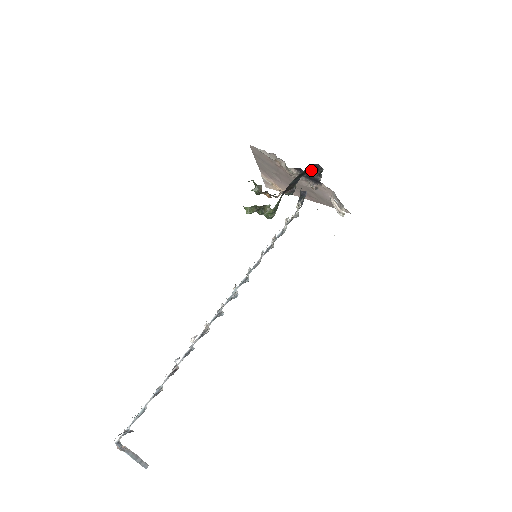
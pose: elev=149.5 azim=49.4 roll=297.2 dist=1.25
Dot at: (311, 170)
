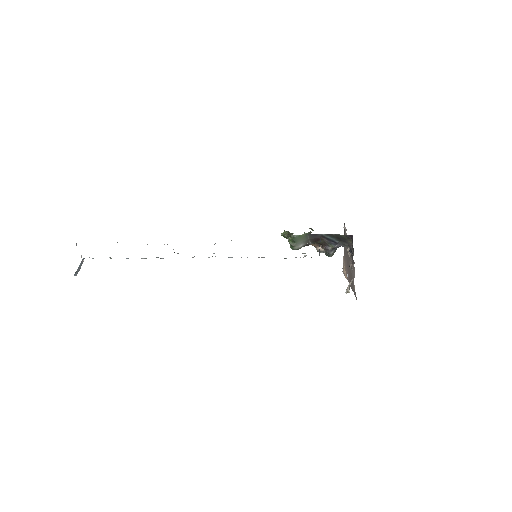
Dot at: (351, 243)
